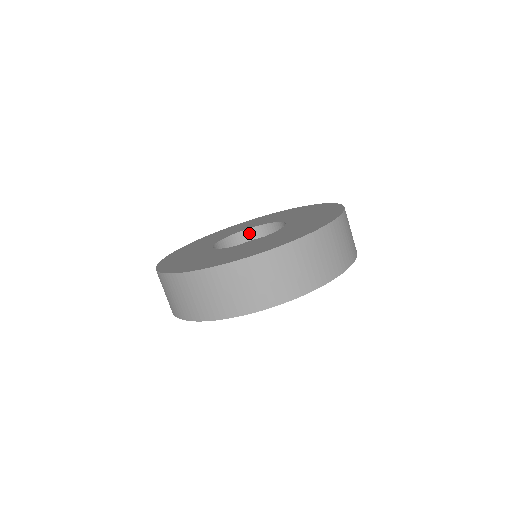
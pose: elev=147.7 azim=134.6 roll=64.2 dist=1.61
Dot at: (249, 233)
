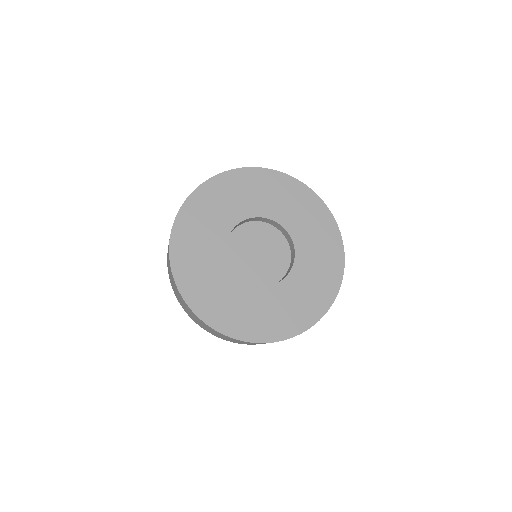
Dot at: (262, 219)
